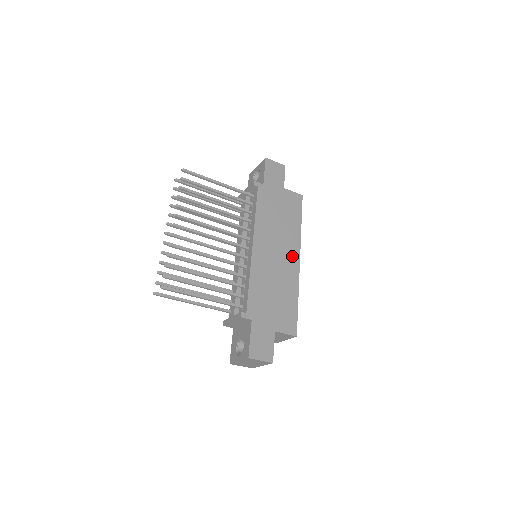
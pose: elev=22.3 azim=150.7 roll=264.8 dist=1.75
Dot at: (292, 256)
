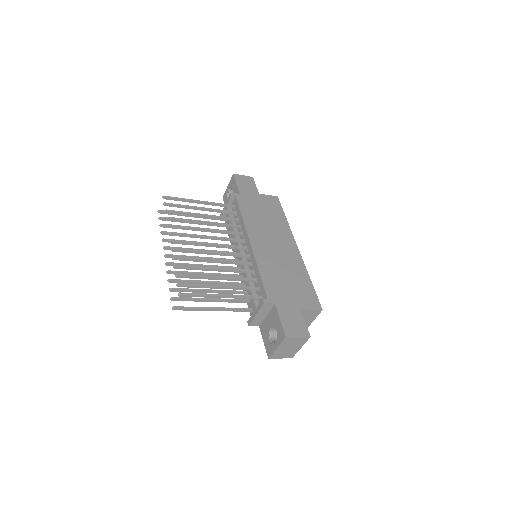
Dot at: (289, 245)
